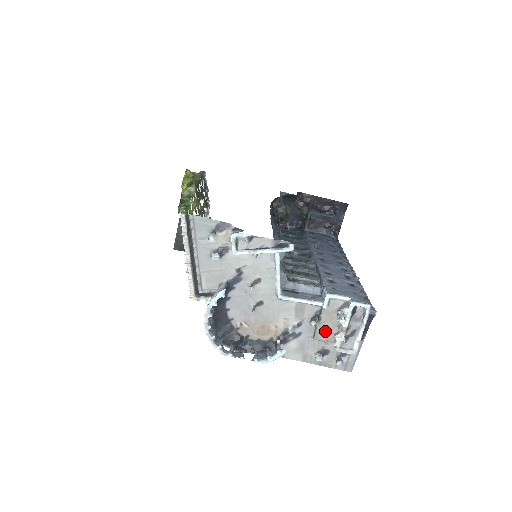
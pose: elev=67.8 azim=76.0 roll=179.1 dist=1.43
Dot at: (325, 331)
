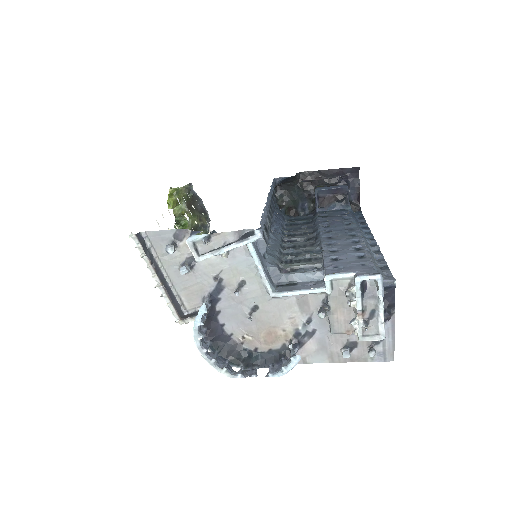
Dot at: (341, 320)
